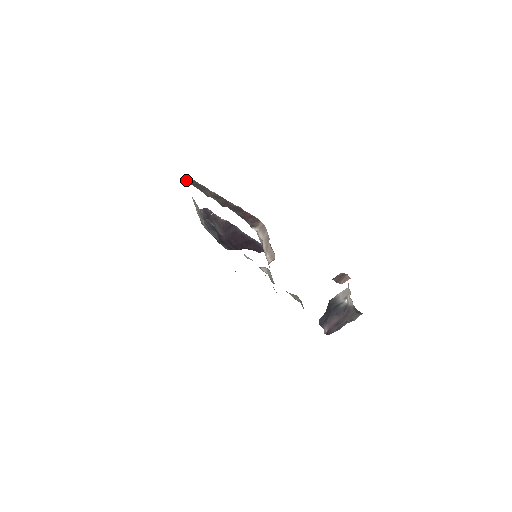
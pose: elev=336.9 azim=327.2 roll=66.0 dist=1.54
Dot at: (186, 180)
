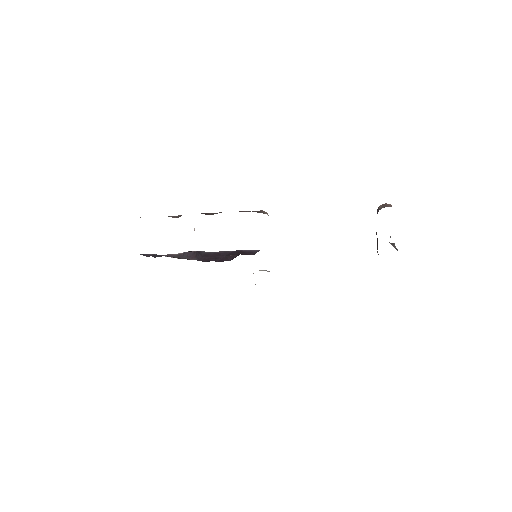
Dot at: occluded
